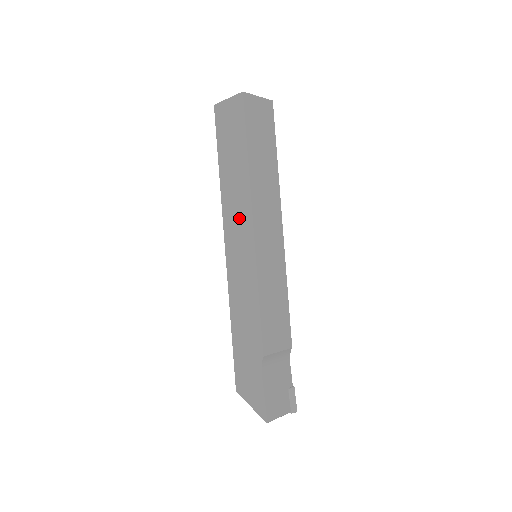
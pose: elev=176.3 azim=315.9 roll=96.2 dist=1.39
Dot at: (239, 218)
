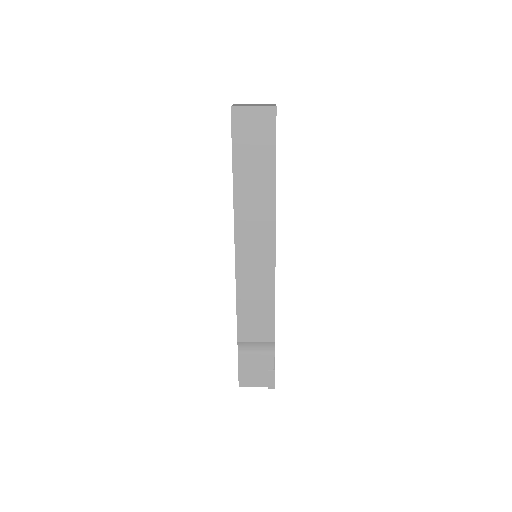
Dot at: occluded
